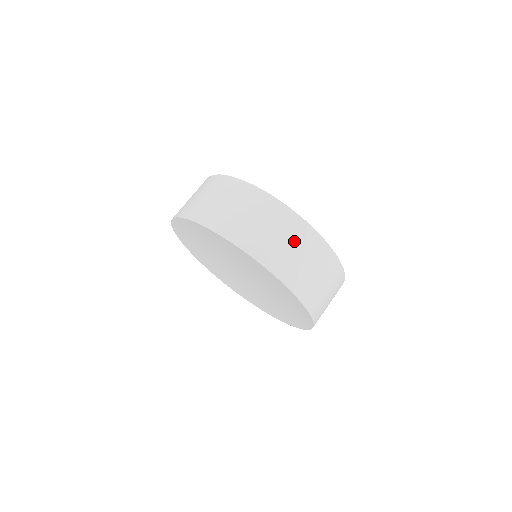
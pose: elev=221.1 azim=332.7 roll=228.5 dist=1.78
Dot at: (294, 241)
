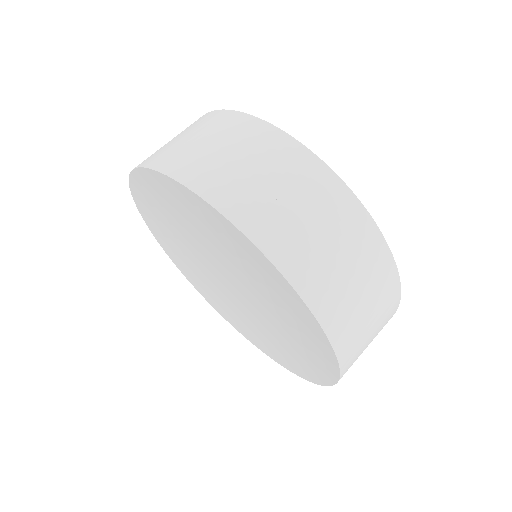
Dot at: (222, 138)
